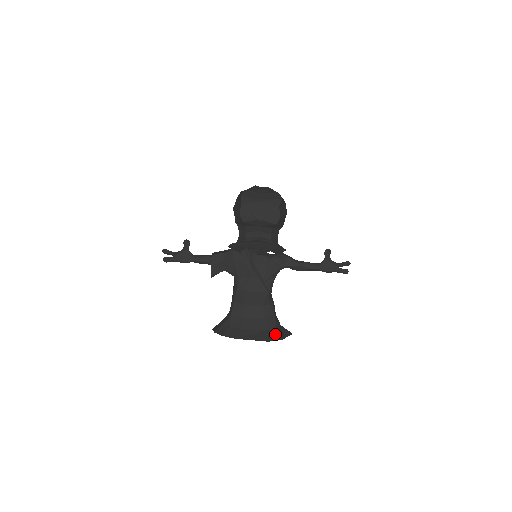
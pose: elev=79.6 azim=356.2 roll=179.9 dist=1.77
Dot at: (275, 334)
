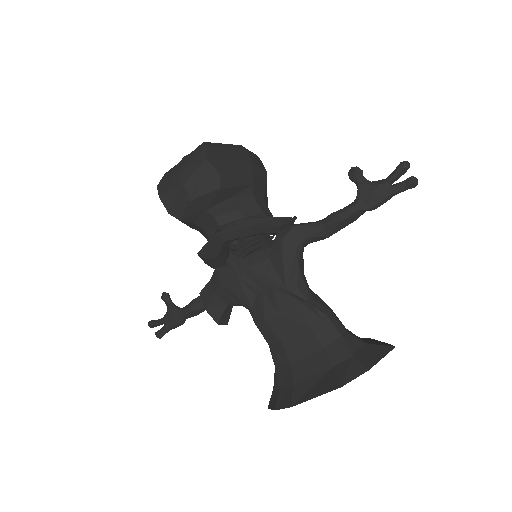
Dot at: (351, 366)
